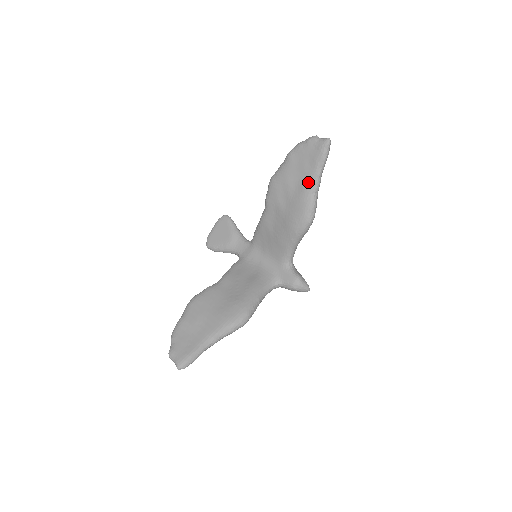
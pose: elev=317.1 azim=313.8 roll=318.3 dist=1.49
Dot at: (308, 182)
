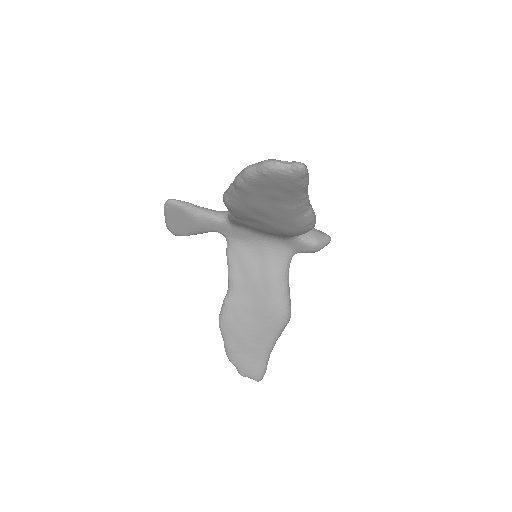
Dot at: (291, 207)
